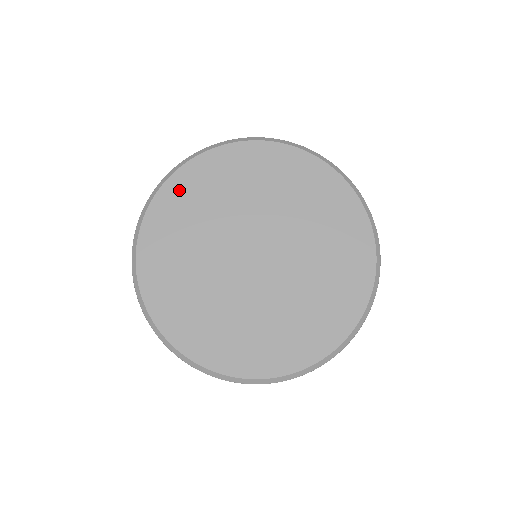
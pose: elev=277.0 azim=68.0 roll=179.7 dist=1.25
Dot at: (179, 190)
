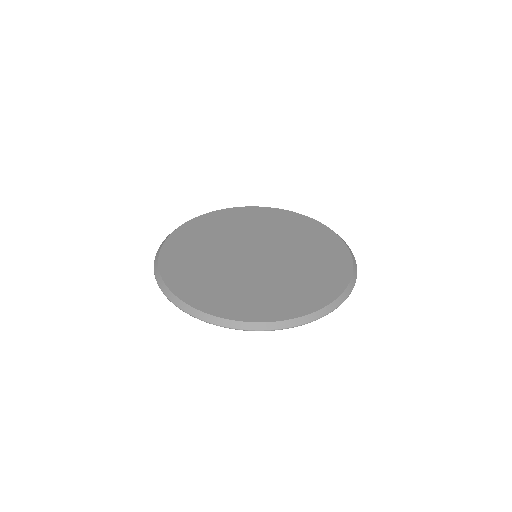
Dot at: (246, 212)
